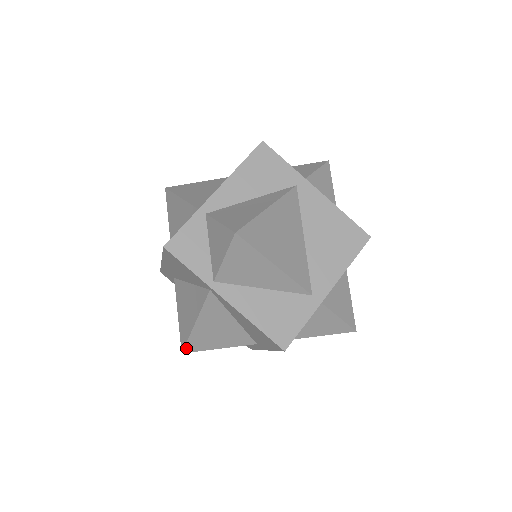
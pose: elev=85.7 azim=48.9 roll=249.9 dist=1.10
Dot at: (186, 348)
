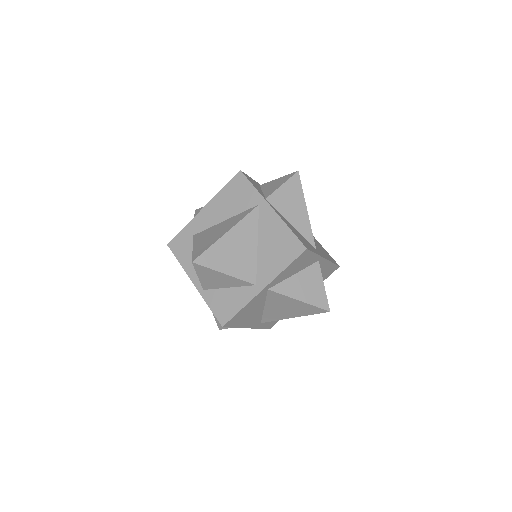
Dot at: (200, 257)
